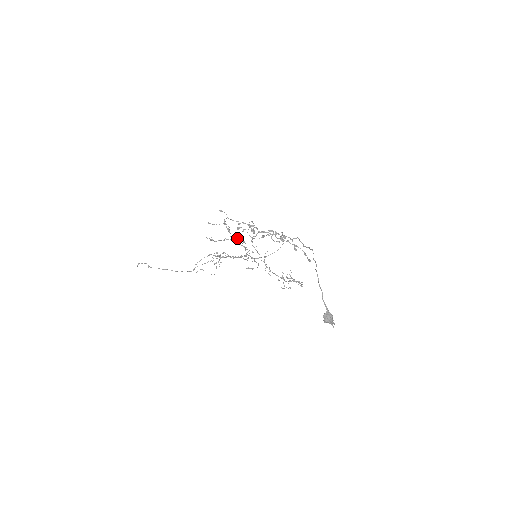
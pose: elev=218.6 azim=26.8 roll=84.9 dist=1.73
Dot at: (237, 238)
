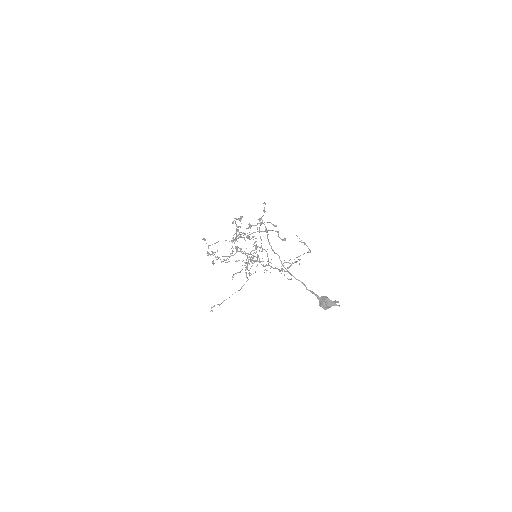
Dot at: occluded
